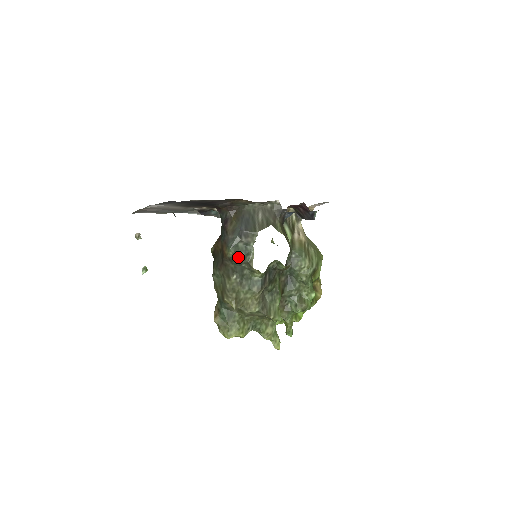
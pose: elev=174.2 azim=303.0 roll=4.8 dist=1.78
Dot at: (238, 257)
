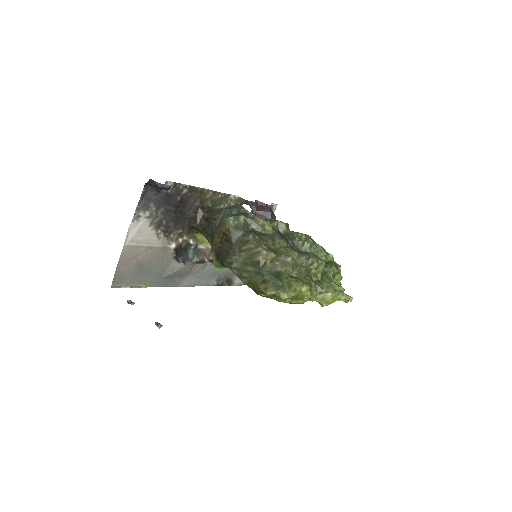
Dot at: (240, 220)
